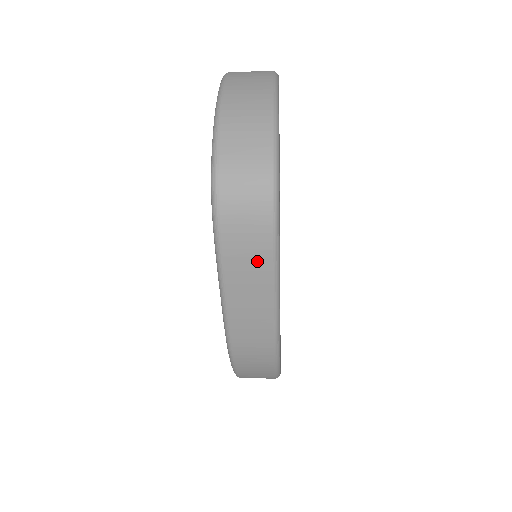
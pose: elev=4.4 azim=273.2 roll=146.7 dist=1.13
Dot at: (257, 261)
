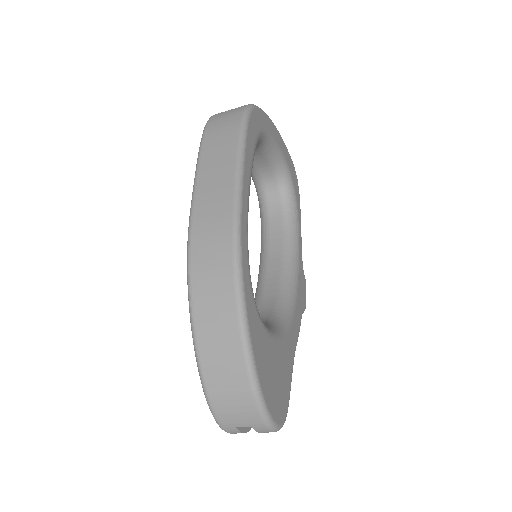
Dot at: (227, 138)
